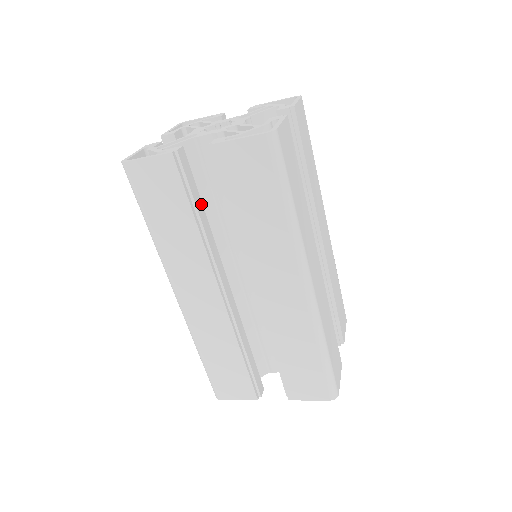
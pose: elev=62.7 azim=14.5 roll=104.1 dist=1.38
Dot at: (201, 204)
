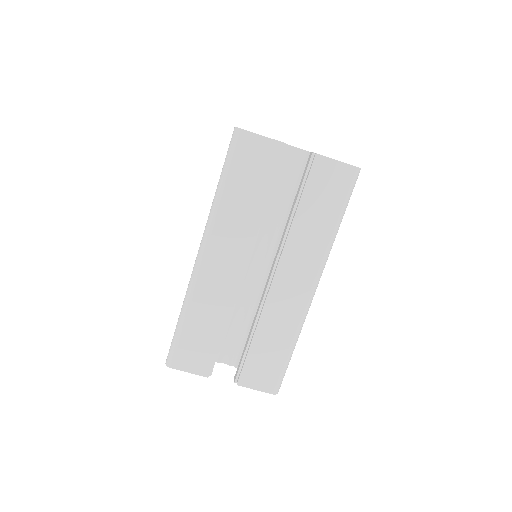
Dot at: occluded
